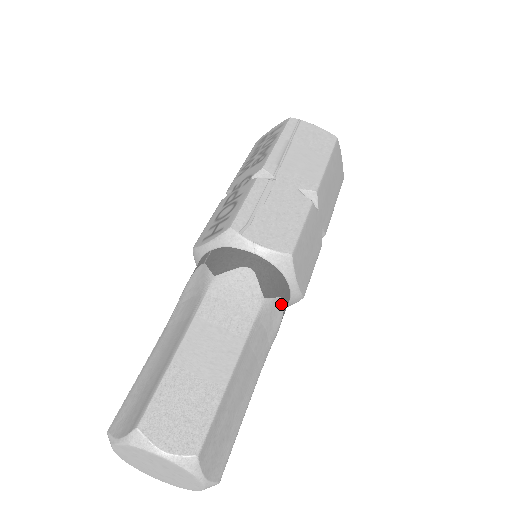
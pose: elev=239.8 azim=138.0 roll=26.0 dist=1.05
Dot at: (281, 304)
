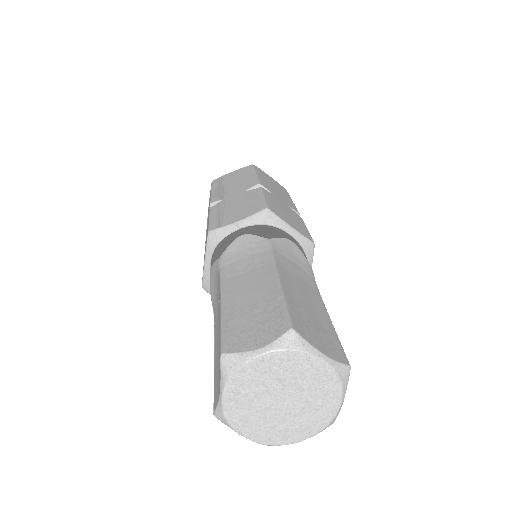
Dot at: (292, 244)
